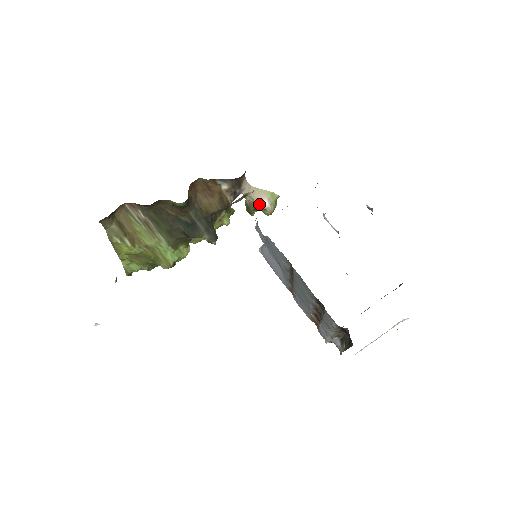
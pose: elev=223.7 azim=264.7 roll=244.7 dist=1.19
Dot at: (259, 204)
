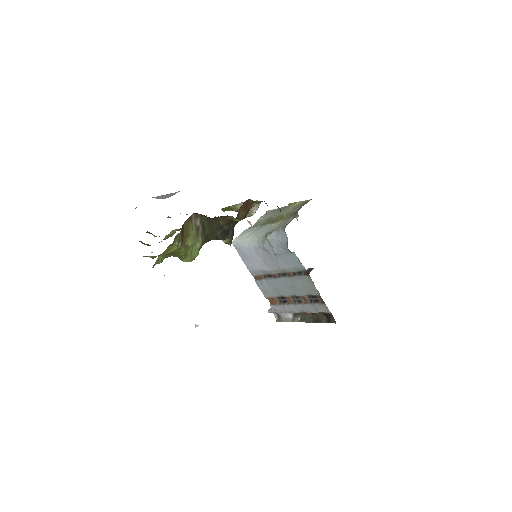
Dot at: (253, 212)
